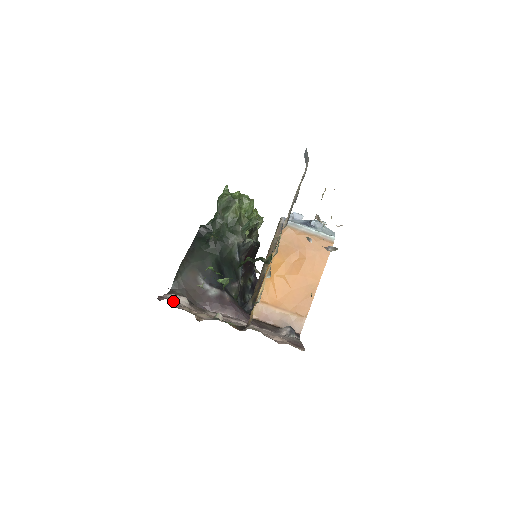
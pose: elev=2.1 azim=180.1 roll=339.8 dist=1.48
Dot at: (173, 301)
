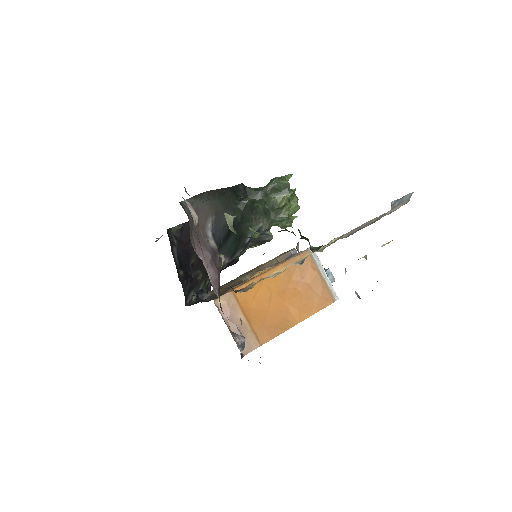
Dot at: (189, 207)
